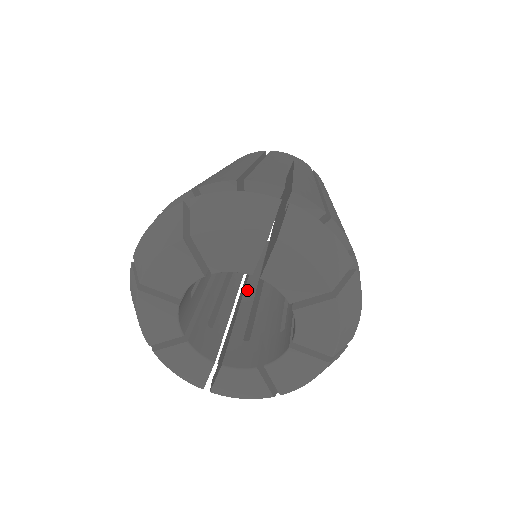
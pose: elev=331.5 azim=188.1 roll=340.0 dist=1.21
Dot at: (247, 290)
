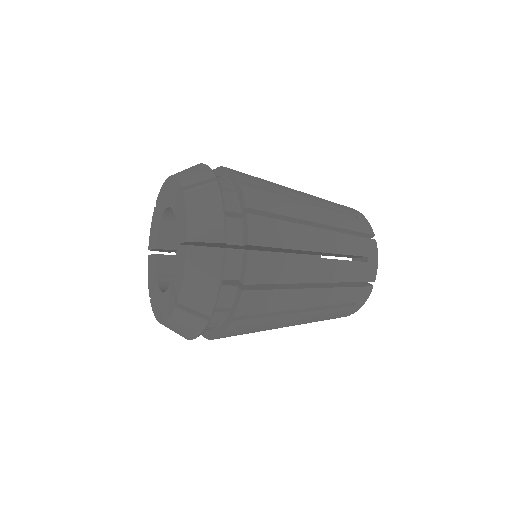
Dot at: occluded
